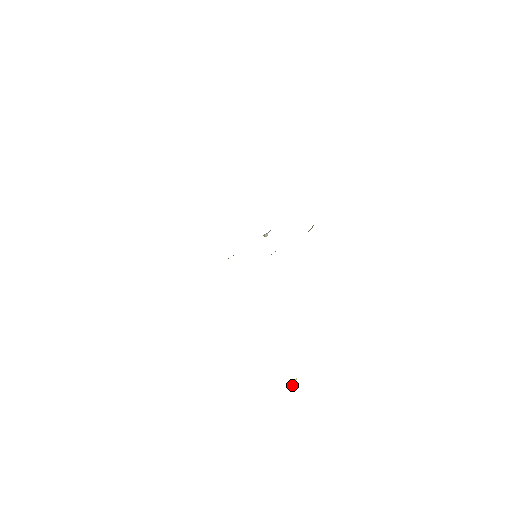
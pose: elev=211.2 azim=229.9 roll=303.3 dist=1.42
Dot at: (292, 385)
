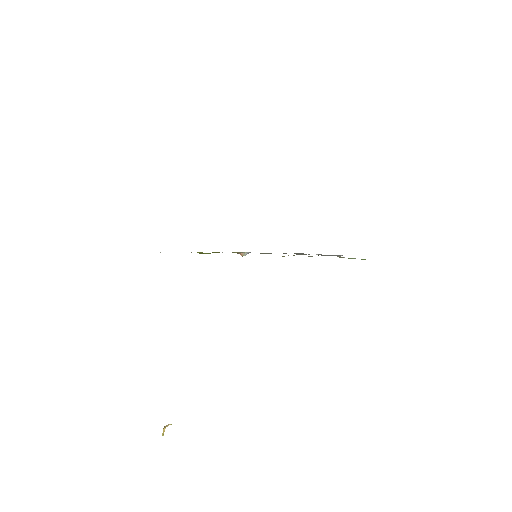
Dot at: (163, 430)
